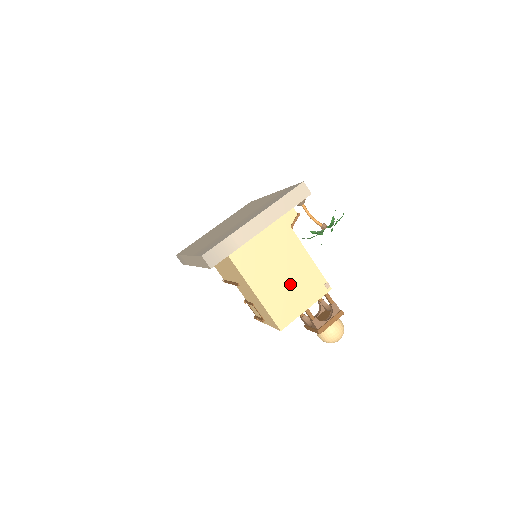
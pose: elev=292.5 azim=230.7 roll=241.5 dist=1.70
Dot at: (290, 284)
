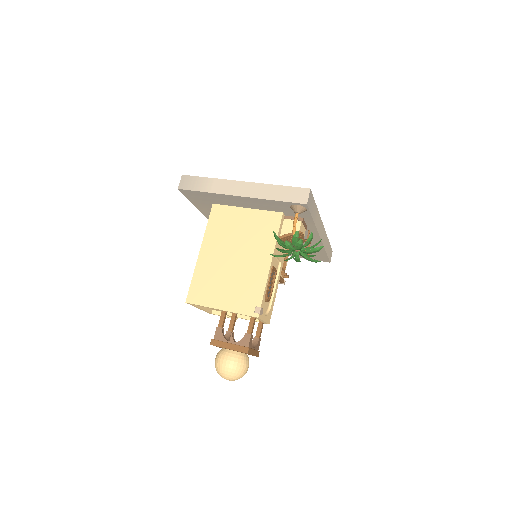
Dot at: (231, 275)
